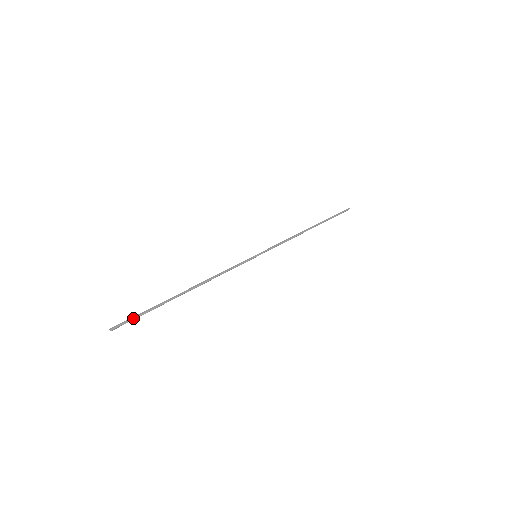
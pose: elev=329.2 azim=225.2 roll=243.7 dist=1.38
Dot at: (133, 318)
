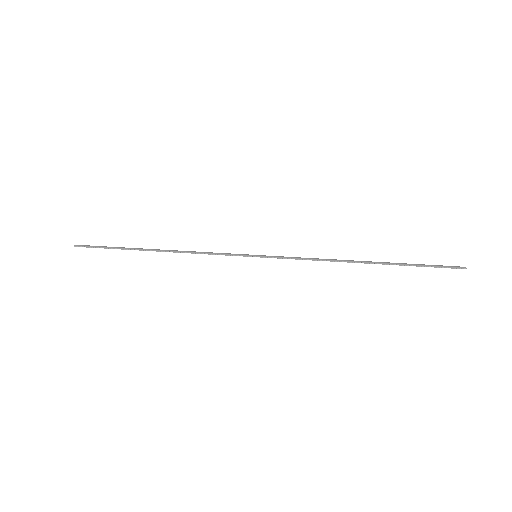
Dot at: (96, 246)
